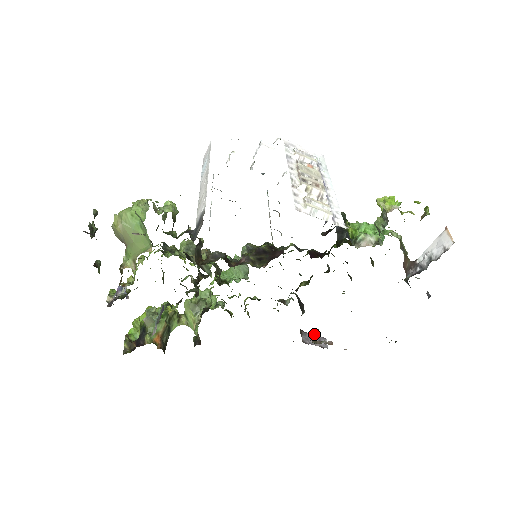
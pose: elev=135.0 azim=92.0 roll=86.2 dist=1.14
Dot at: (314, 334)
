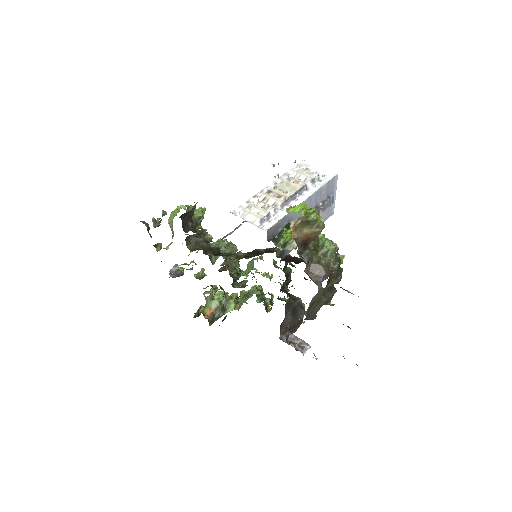
Dot at: (286, 333)
